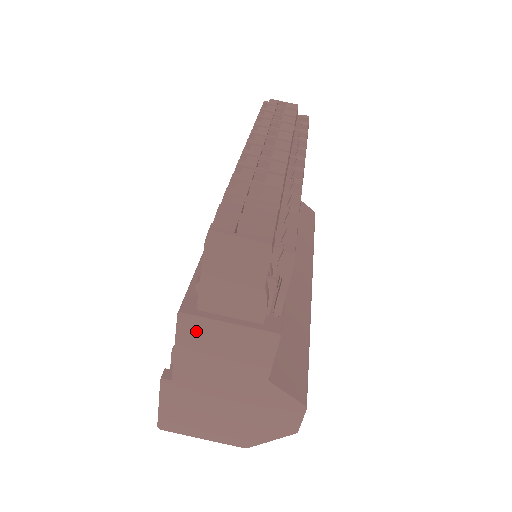
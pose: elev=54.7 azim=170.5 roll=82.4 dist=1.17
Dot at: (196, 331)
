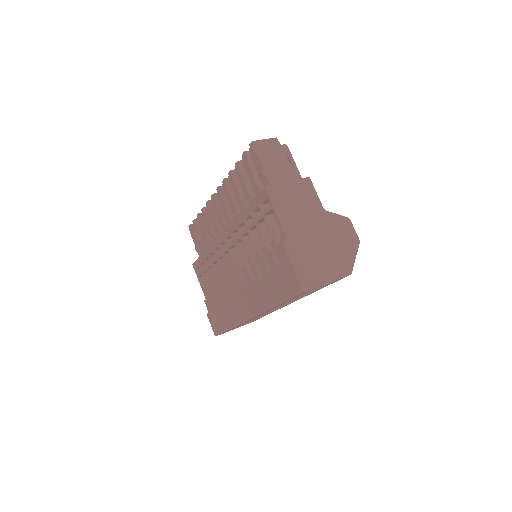
Dot at: (278, 195)
